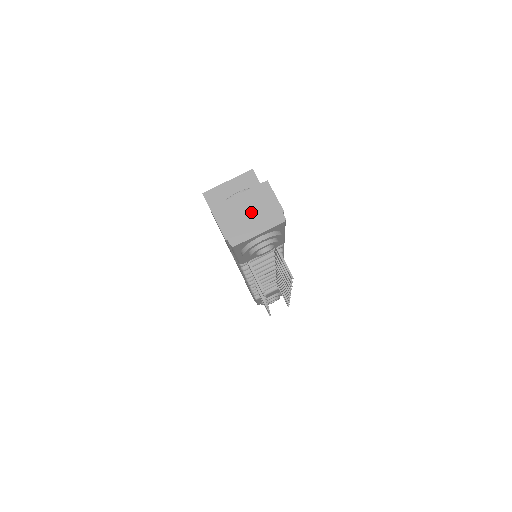
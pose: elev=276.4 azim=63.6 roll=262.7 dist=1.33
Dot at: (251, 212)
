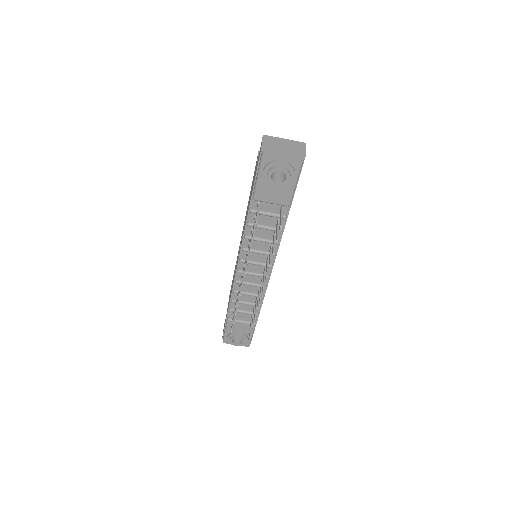
Dot at: (286, 147)
